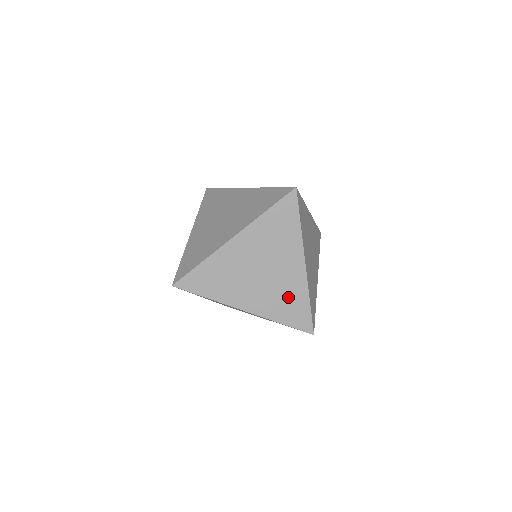
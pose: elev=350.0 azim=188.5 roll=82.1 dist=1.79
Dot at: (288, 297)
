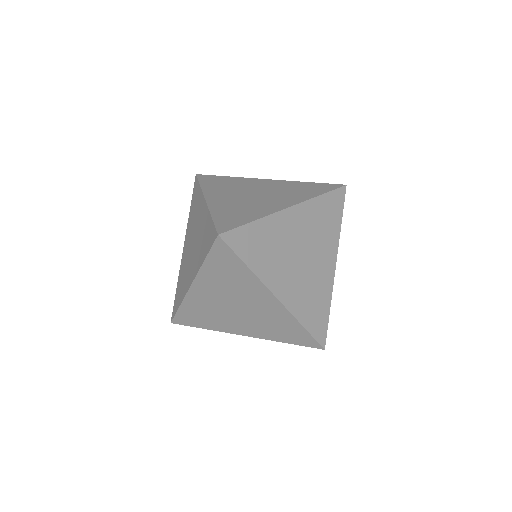
Dot at: (277, 324)
